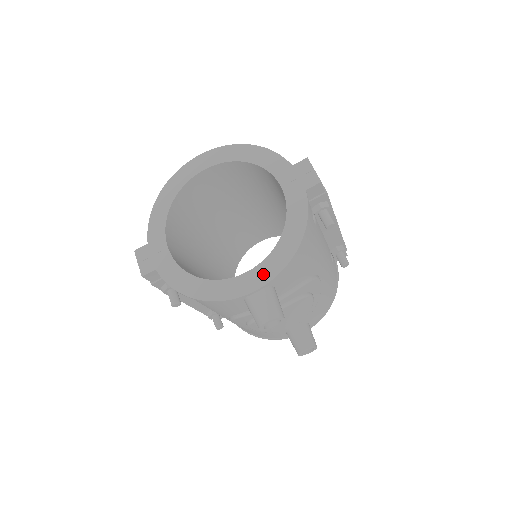
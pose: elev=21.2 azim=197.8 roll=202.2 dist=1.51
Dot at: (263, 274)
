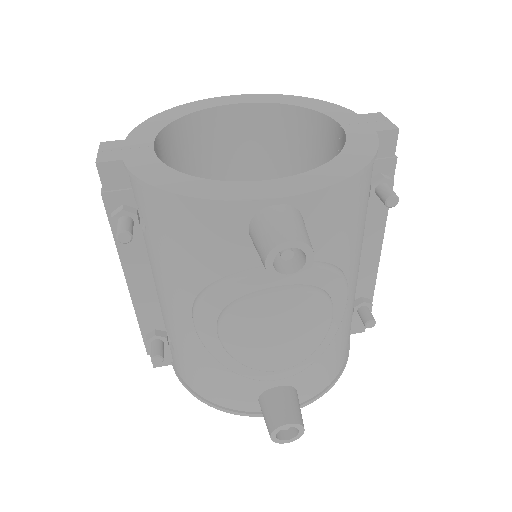
Dot at: (297, 184)
